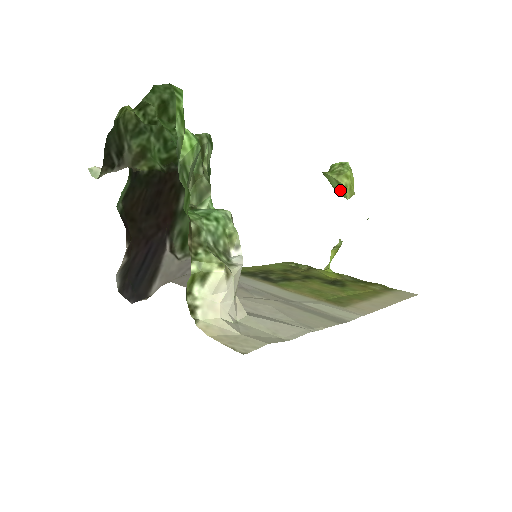
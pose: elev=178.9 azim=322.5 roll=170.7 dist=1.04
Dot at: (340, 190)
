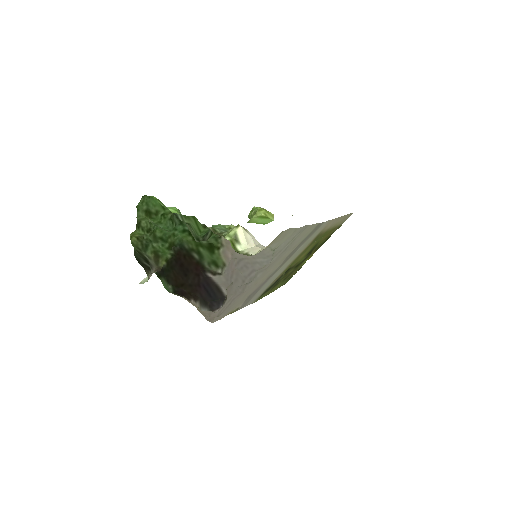
Dot at: (265, 220)
